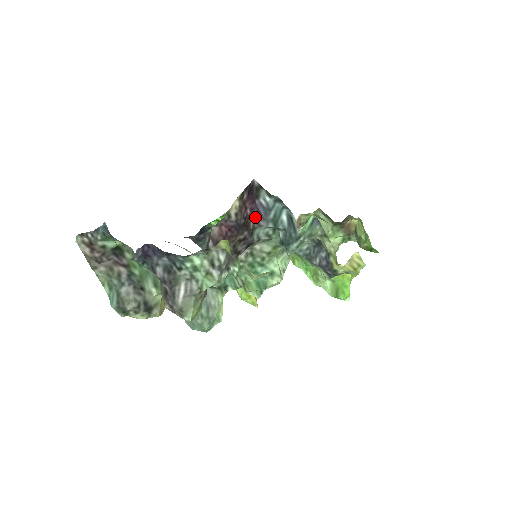
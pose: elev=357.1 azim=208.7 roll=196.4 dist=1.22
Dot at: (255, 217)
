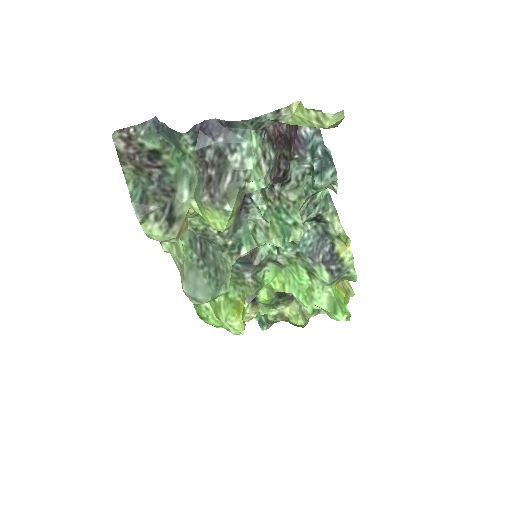
Dot at: (295, 145)
